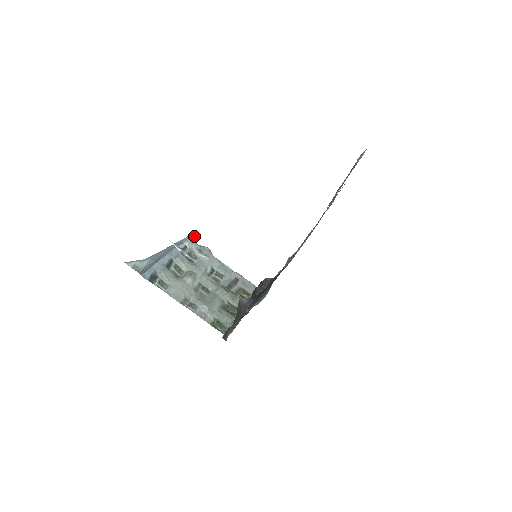
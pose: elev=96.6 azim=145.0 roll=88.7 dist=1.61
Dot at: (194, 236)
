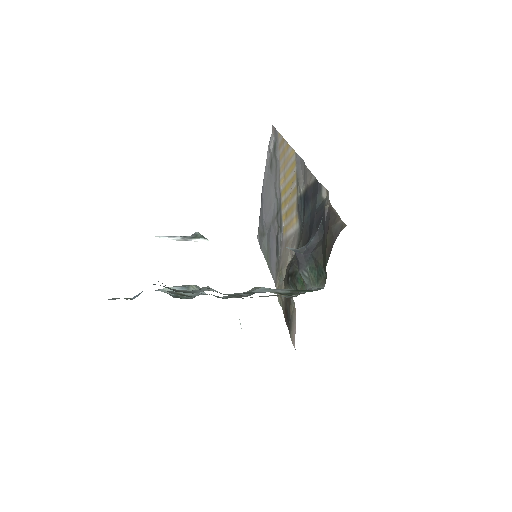
Dot at: occluded
